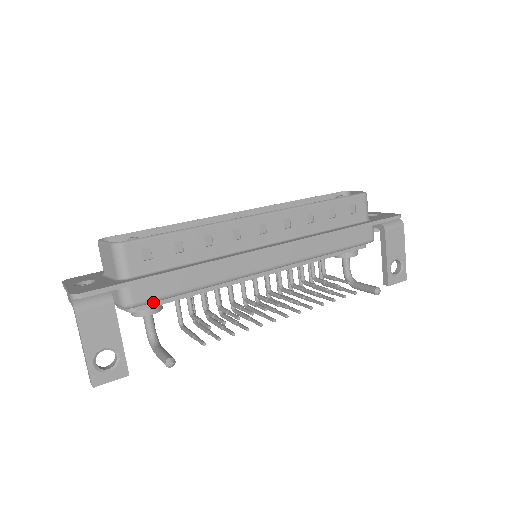
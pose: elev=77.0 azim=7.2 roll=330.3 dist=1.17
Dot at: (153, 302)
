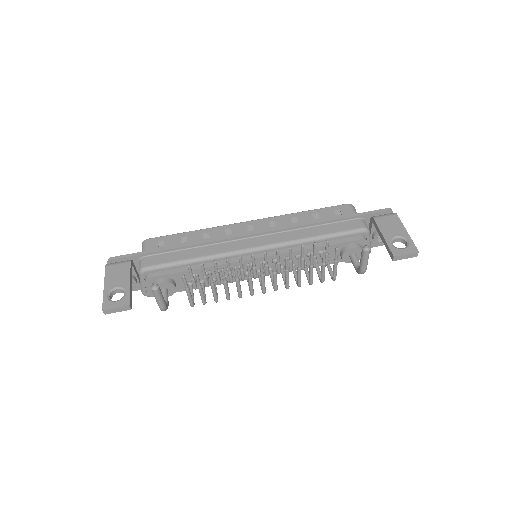
Dot at: (162, 273)
